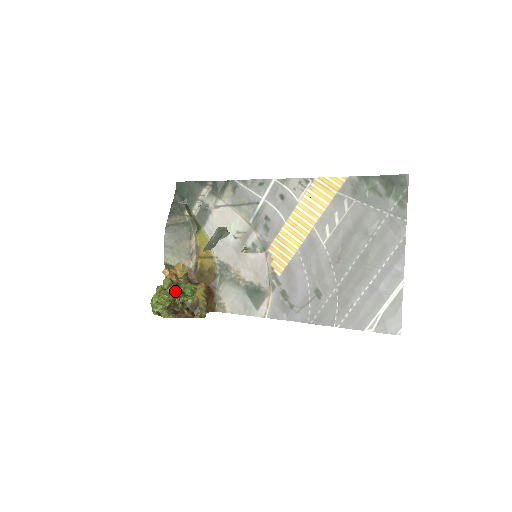
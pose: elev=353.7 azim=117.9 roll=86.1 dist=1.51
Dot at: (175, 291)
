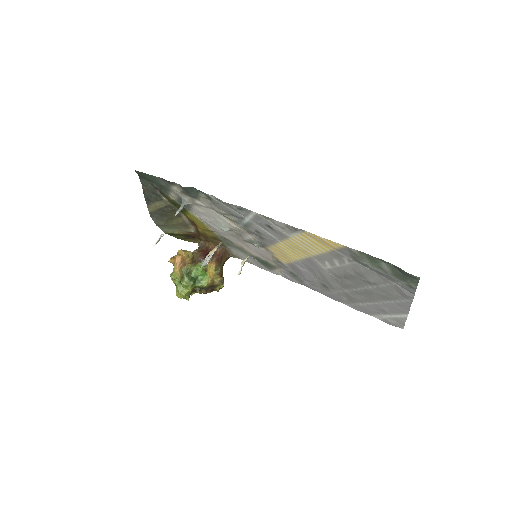
Dot at: (189, 289)
